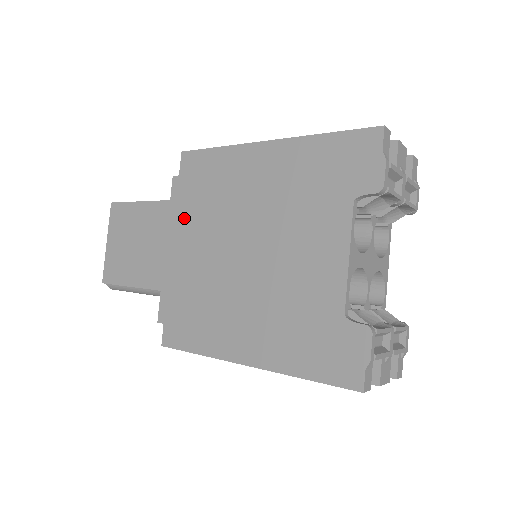
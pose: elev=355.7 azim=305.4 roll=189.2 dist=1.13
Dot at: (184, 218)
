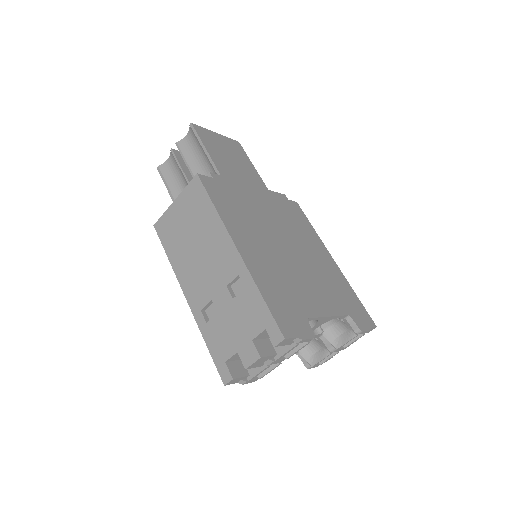
Dot at: occluded
